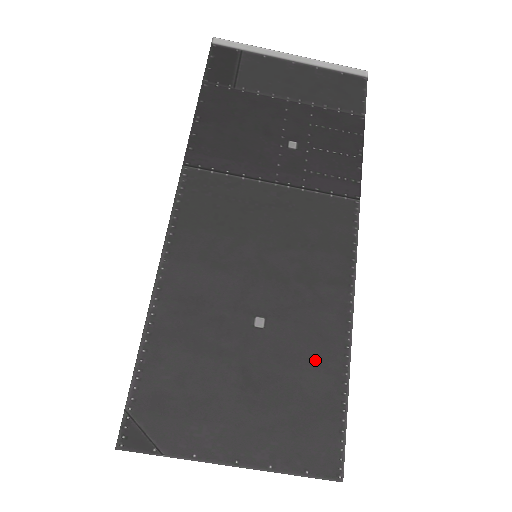
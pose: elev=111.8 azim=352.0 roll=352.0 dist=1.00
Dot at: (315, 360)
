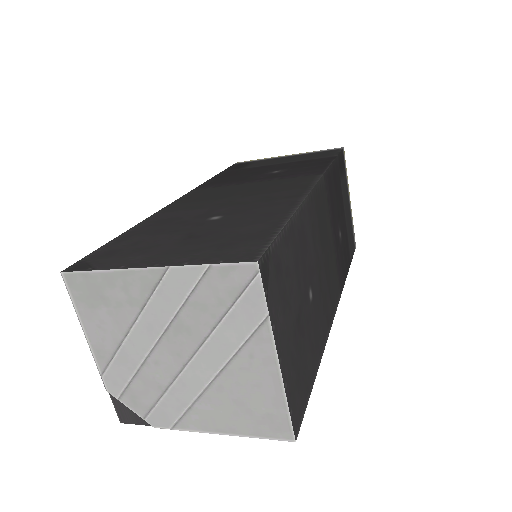
Dot at: (257, 222)
